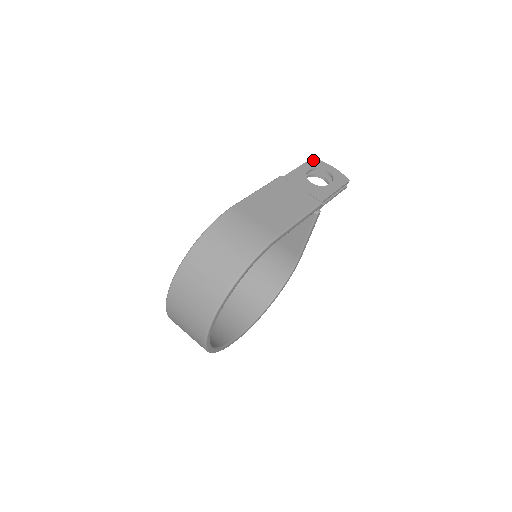
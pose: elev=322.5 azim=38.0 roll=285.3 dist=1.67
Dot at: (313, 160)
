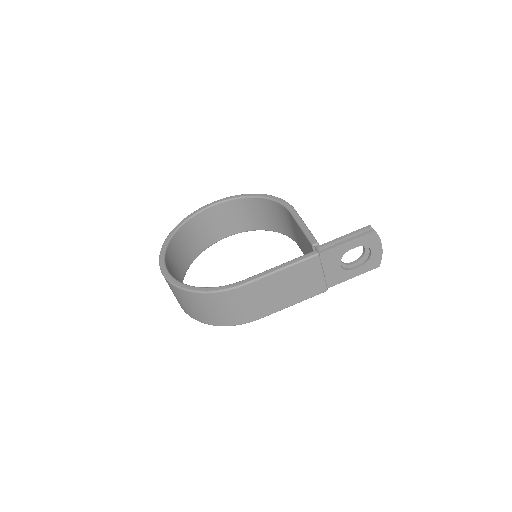
Dot at: (371, 235)
